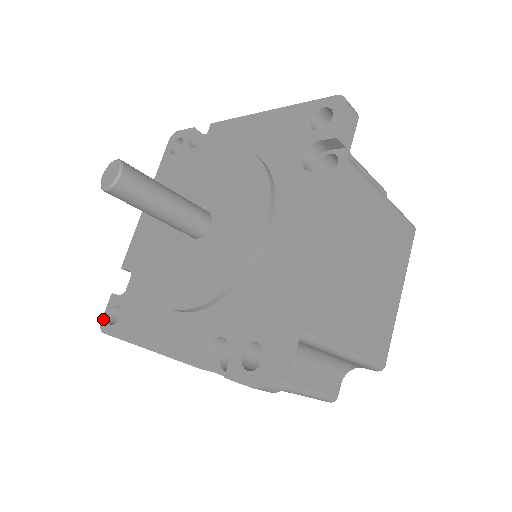
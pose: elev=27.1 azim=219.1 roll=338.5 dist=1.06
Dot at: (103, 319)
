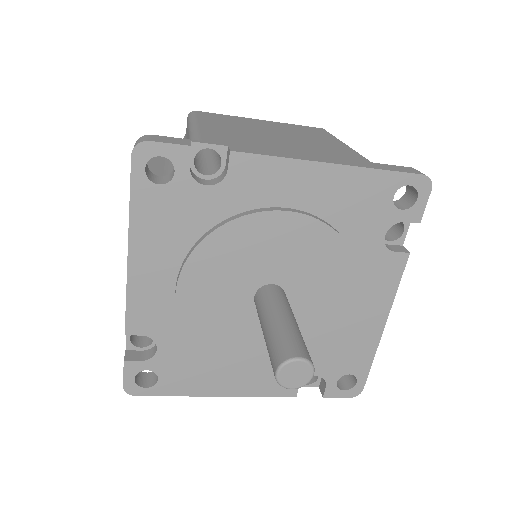
Dot at: (126, 385)
